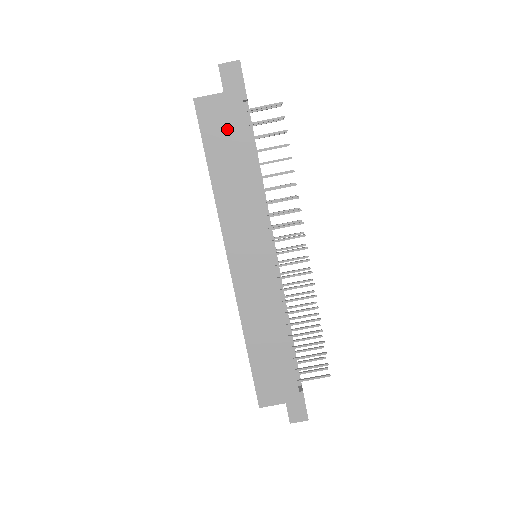
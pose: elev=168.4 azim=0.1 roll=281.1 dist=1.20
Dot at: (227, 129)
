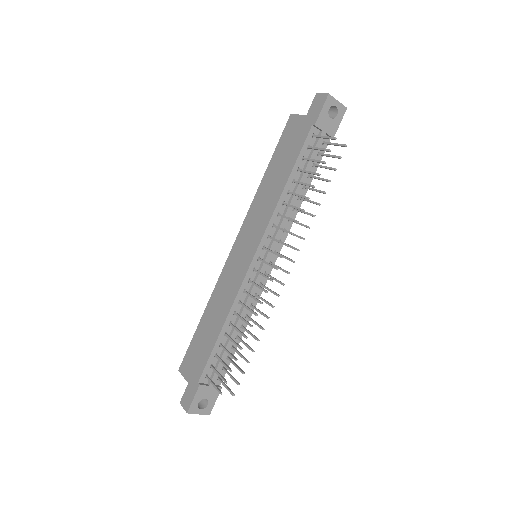
Dot at: (292, 143)
